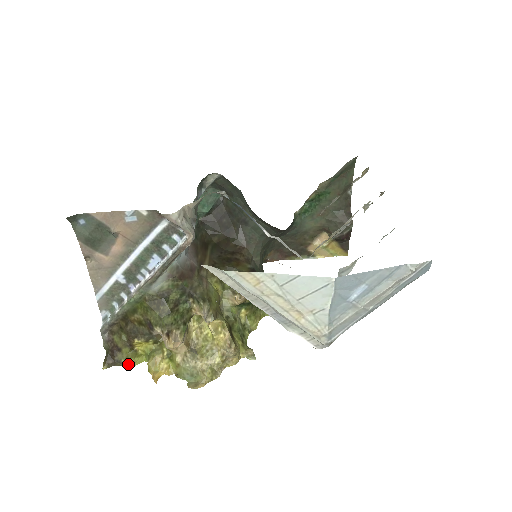
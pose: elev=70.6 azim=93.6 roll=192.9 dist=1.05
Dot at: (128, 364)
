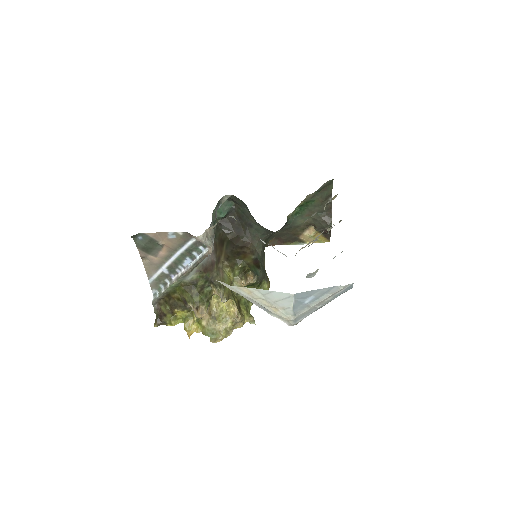
Dot at: (171, 324)
